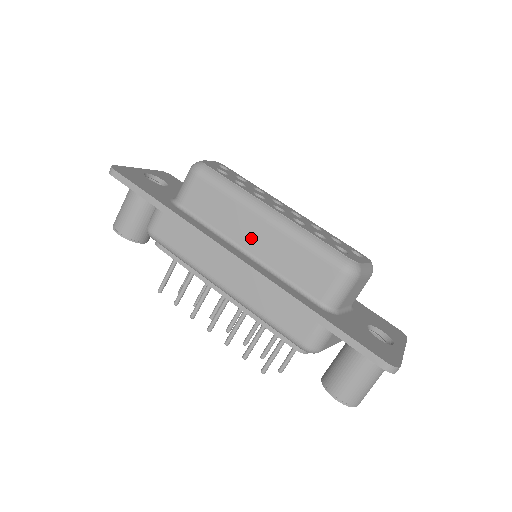
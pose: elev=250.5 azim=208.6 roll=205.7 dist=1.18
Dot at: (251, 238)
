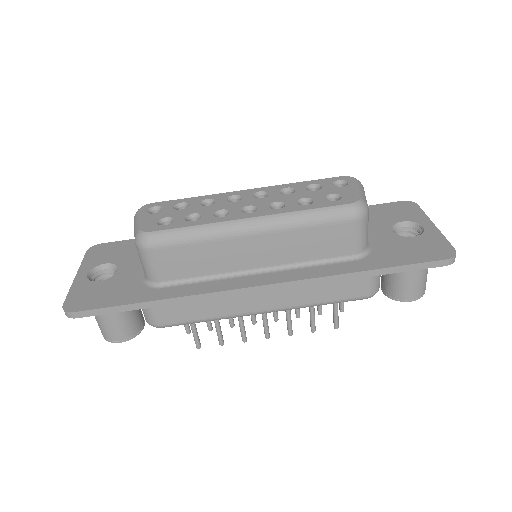
Dot at: (252, 257)
